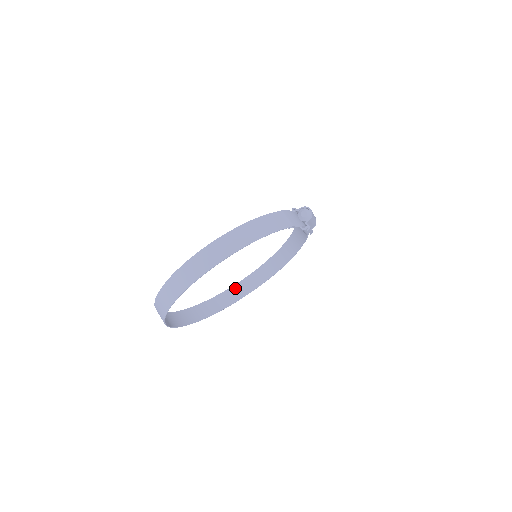
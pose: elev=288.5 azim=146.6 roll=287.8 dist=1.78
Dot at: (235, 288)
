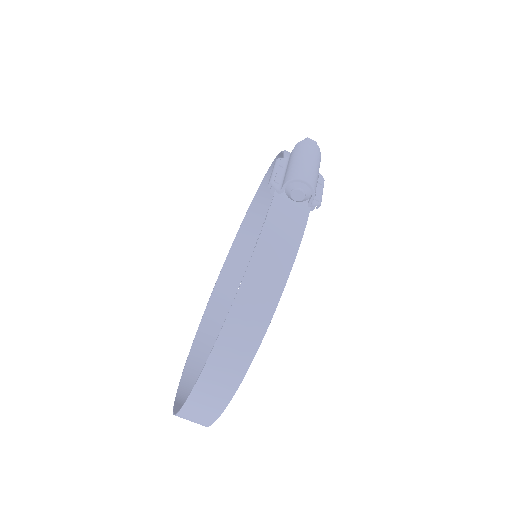
Dot at: (245, 227)
